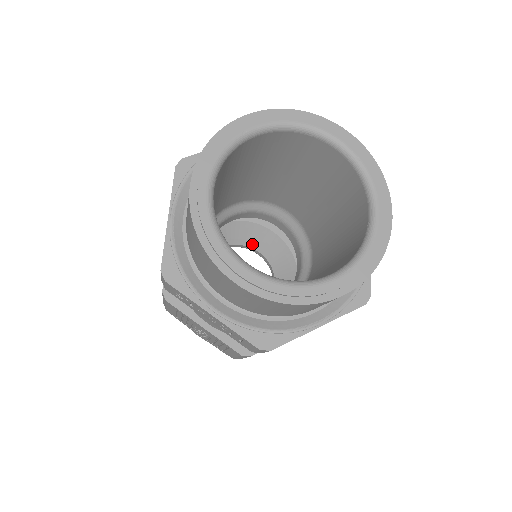
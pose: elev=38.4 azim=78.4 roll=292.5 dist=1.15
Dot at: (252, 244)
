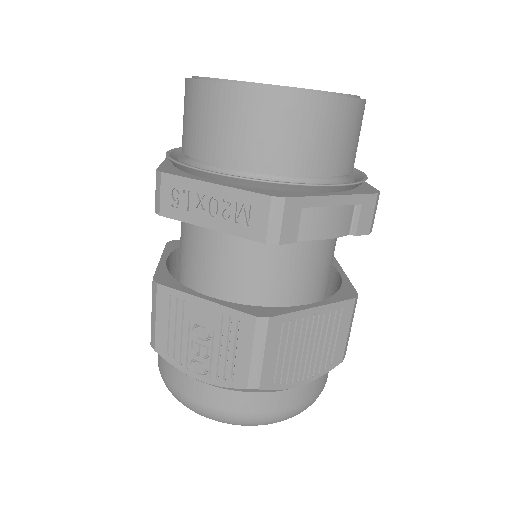
Dot at: occluded
